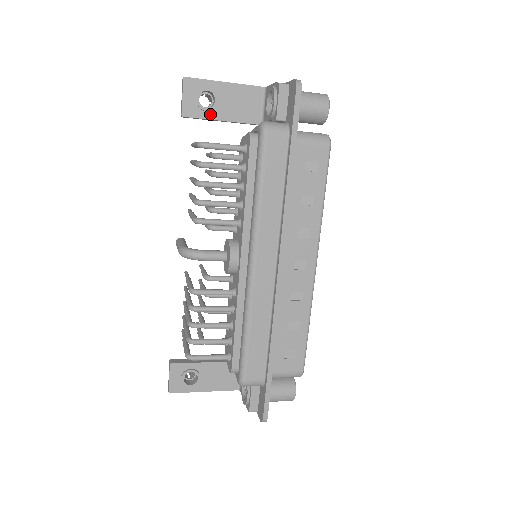
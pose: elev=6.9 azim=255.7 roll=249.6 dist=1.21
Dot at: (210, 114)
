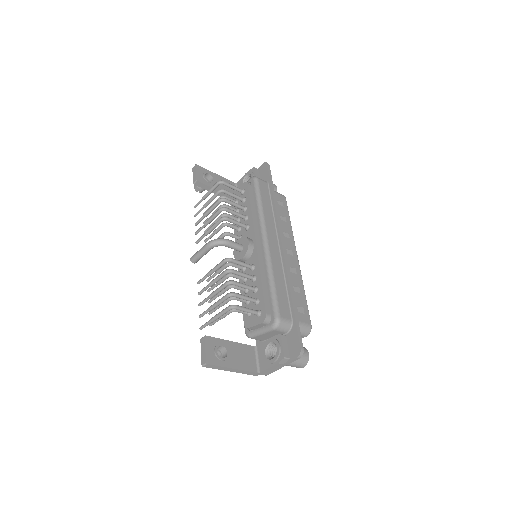
Dot at: (211, 185)
